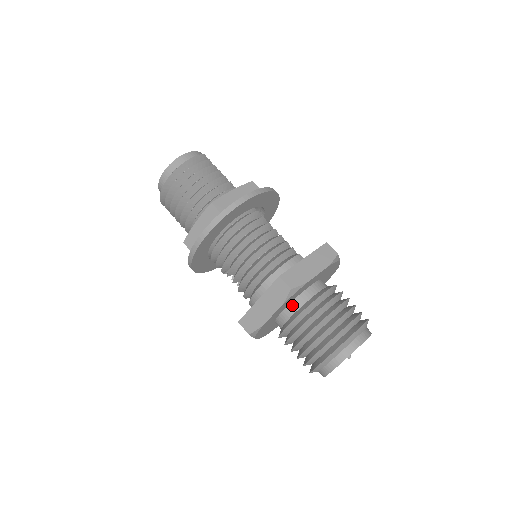
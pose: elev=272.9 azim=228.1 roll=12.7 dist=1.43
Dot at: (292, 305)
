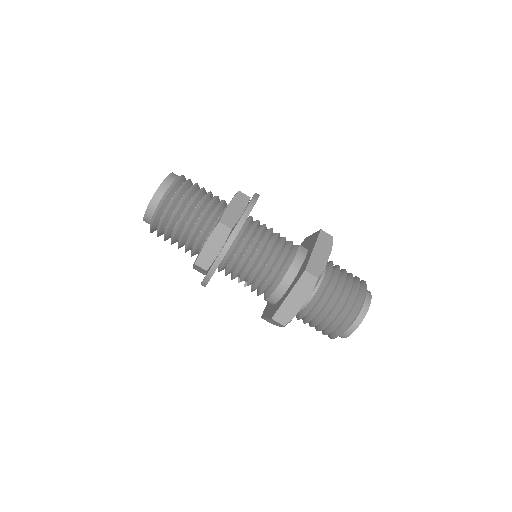
Dot at: occluded
